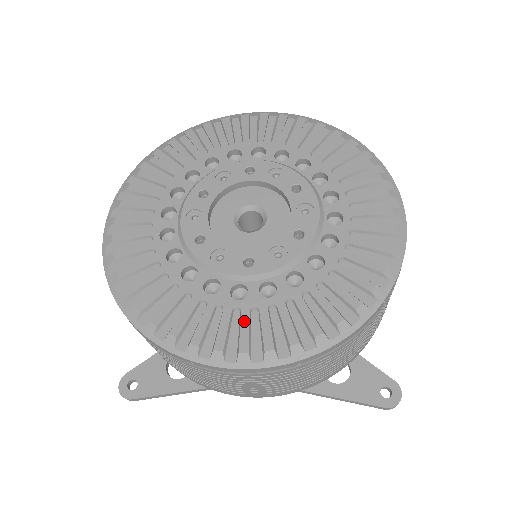
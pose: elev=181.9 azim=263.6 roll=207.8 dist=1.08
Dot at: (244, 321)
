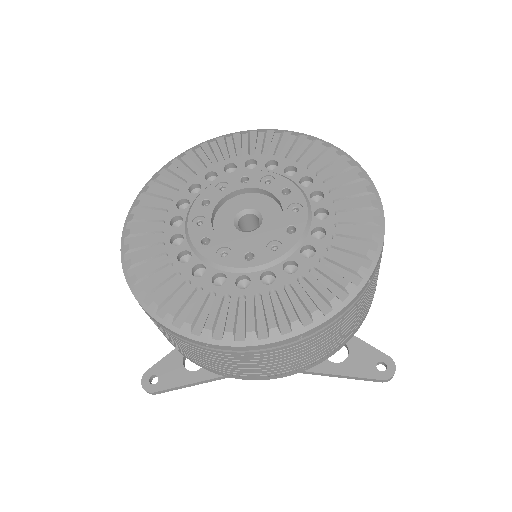
Dot at: (249, 306)
